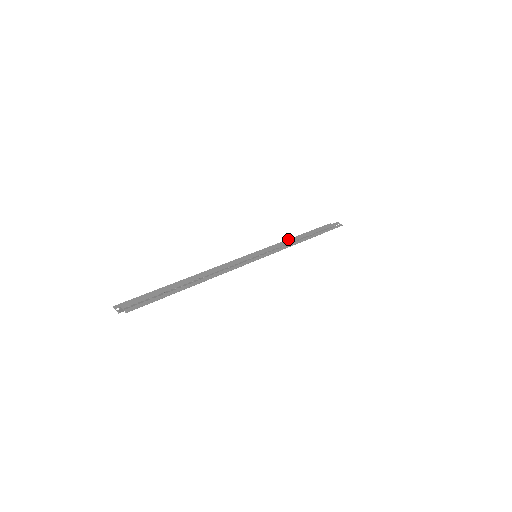
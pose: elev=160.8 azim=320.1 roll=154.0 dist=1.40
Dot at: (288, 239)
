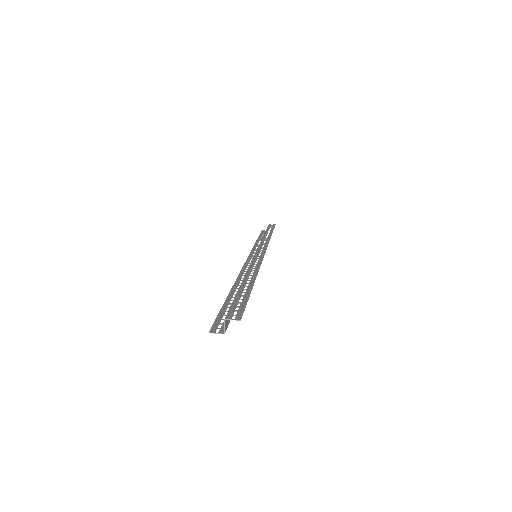
Dot at: (254, 244)
